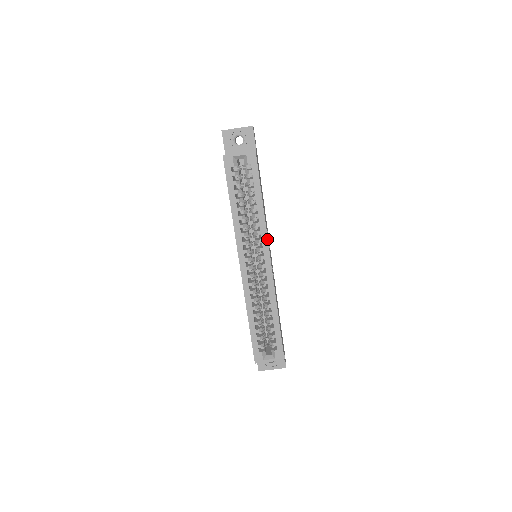
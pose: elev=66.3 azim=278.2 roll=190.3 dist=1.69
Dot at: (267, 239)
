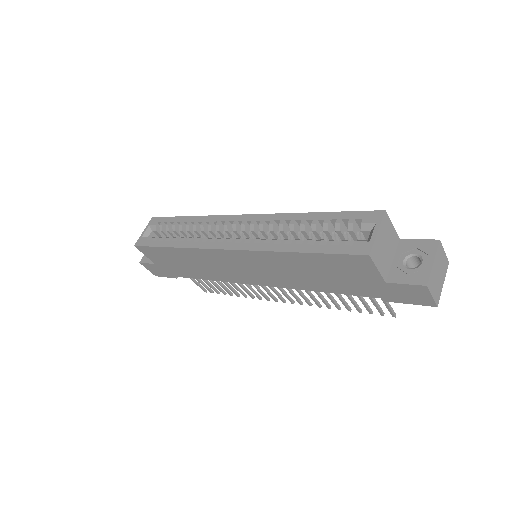
Dot at: (221, 216)
